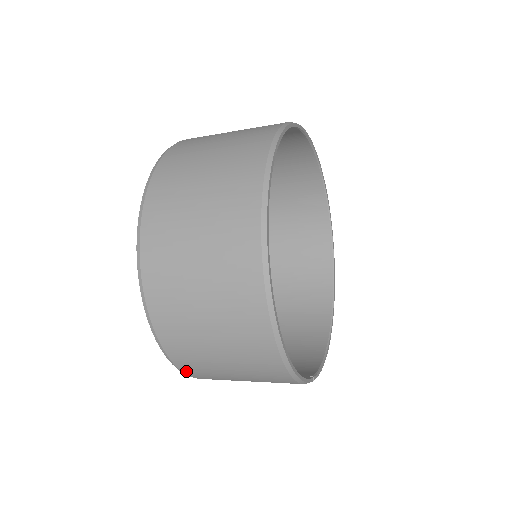
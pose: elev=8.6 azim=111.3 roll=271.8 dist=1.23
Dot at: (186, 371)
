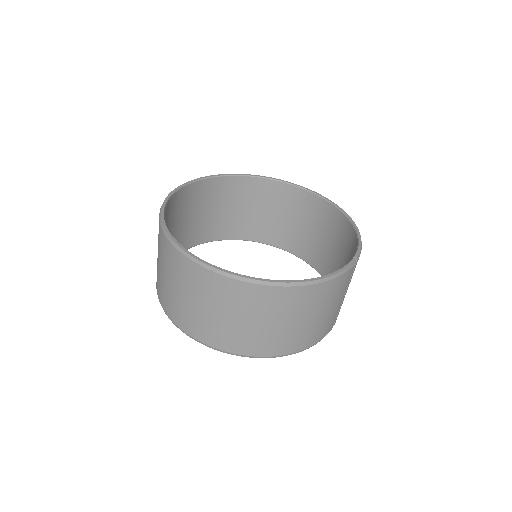
Dot at: (305, 347)
